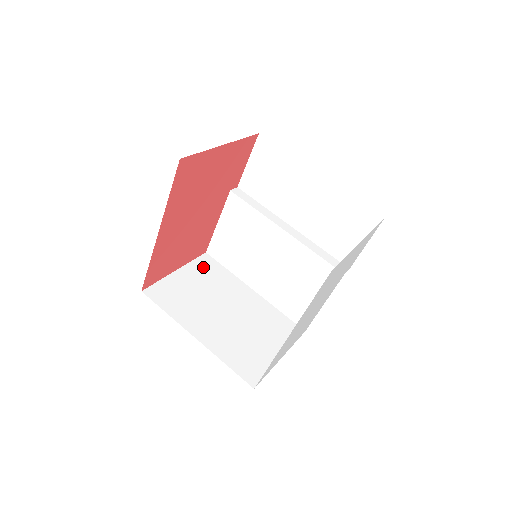
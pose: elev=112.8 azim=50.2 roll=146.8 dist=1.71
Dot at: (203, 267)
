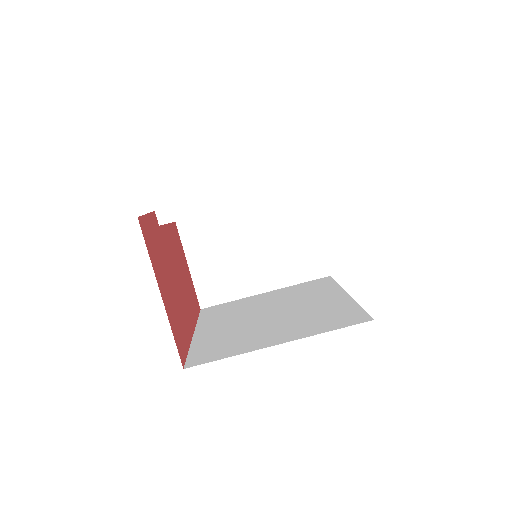
Dot at: (193, 234)
